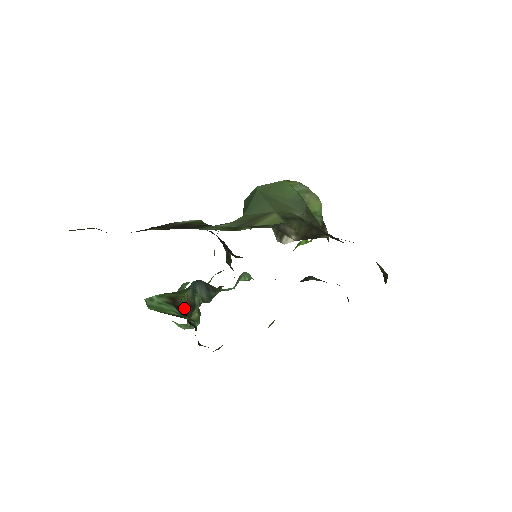
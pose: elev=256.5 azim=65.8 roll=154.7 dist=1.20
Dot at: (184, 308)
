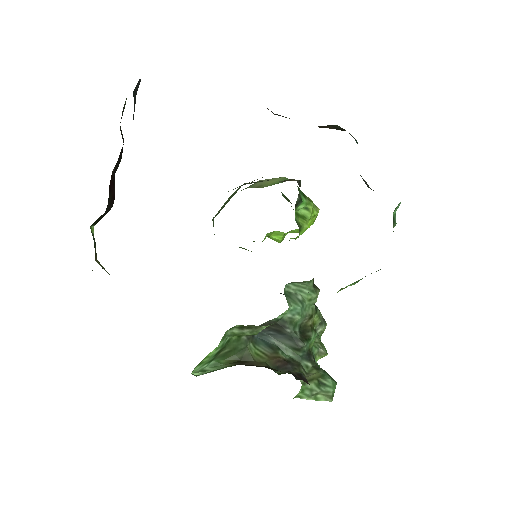
Dot at: (273, 367)
